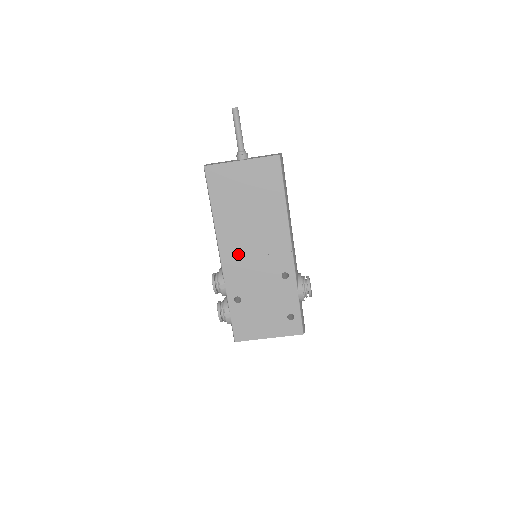
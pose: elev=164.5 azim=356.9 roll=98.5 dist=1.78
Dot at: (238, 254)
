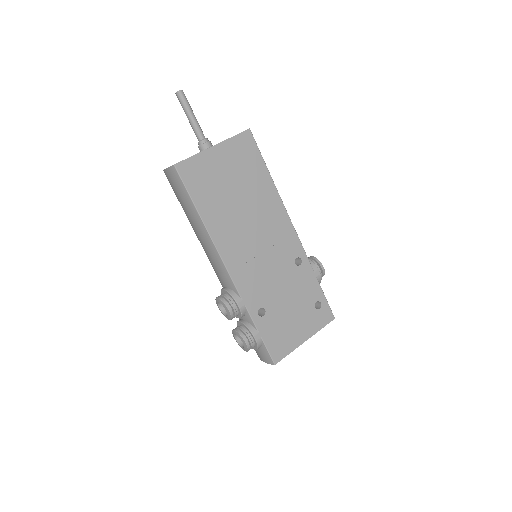
Dot at: (245, 257)
